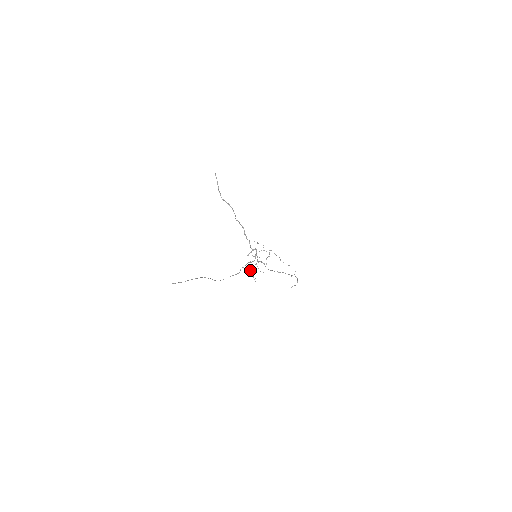
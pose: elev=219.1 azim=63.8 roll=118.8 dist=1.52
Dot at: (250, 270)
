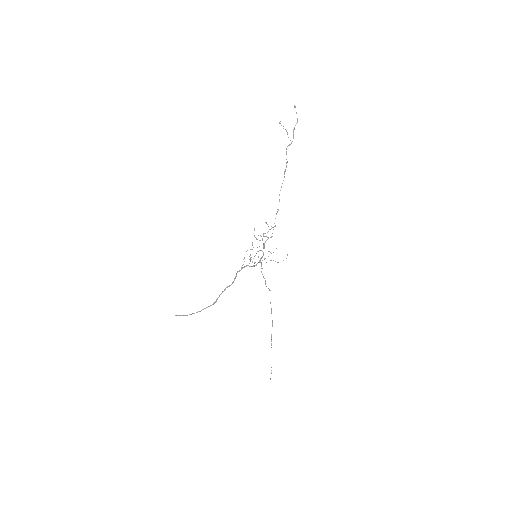
Dot at: occluded
